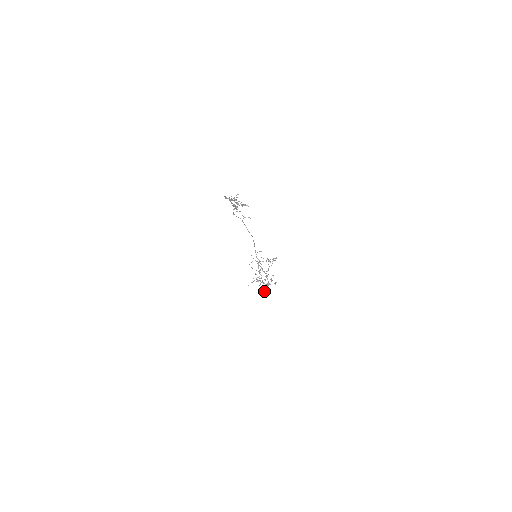
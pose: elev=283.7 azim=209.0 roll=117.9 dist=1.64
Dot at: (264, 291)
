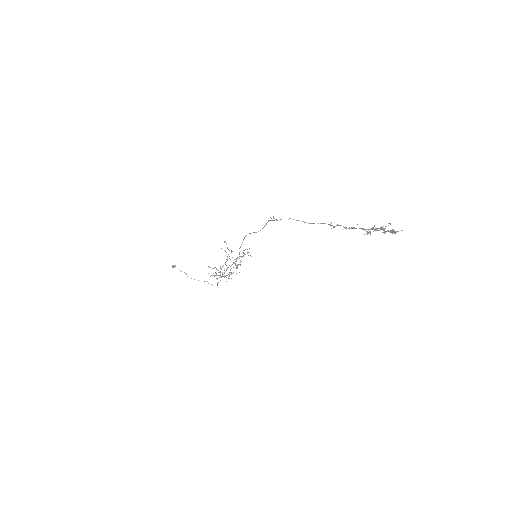
Dot at: occluded
